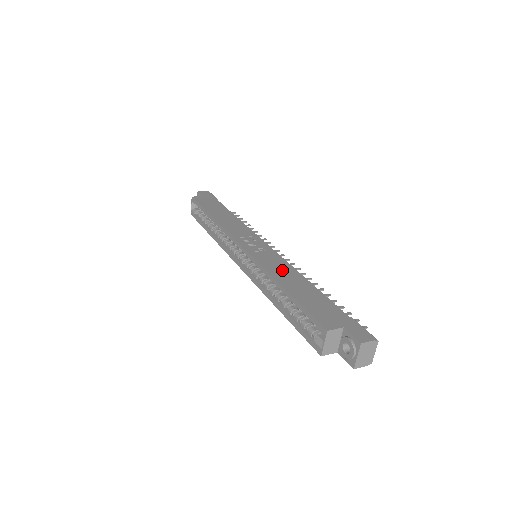
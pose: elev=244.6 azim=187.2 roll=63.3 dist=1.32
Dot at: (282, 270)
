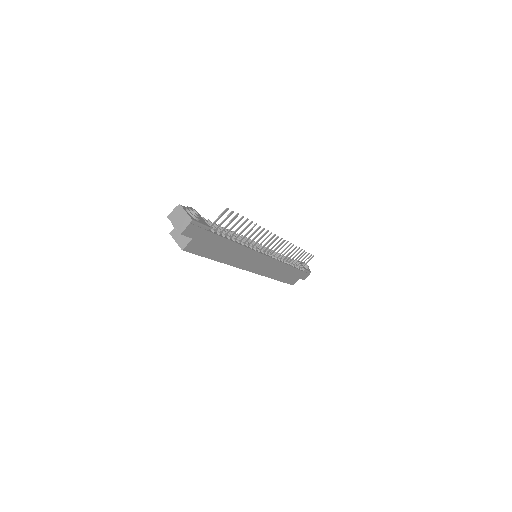
Dot at: occluded
